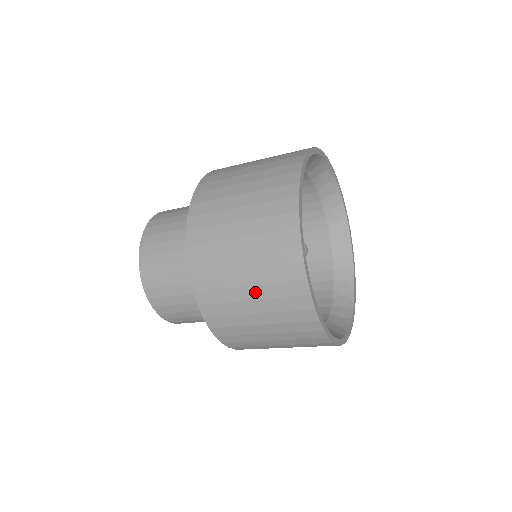
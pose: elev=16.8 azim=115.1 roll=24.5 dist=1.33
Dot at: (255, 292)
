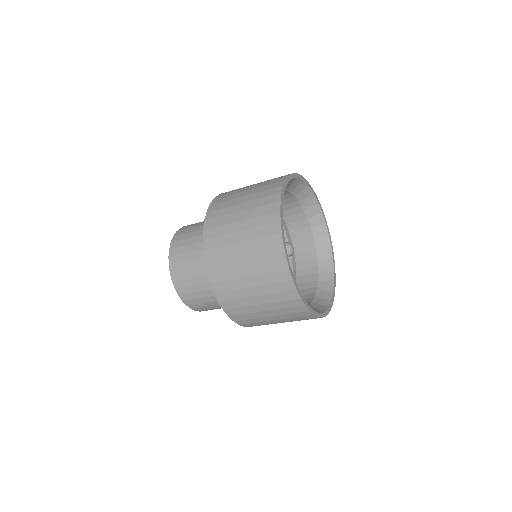
Dot at: (267, 307)
